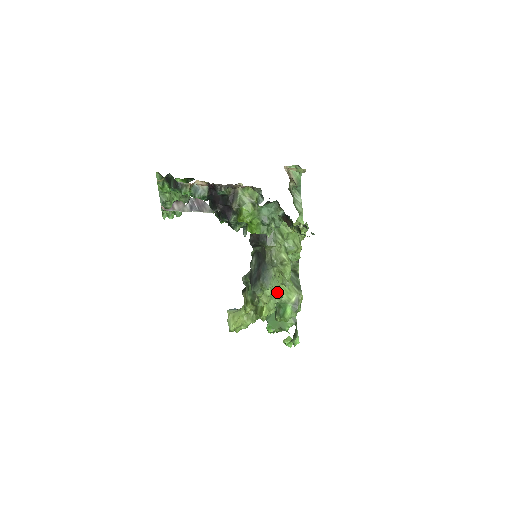
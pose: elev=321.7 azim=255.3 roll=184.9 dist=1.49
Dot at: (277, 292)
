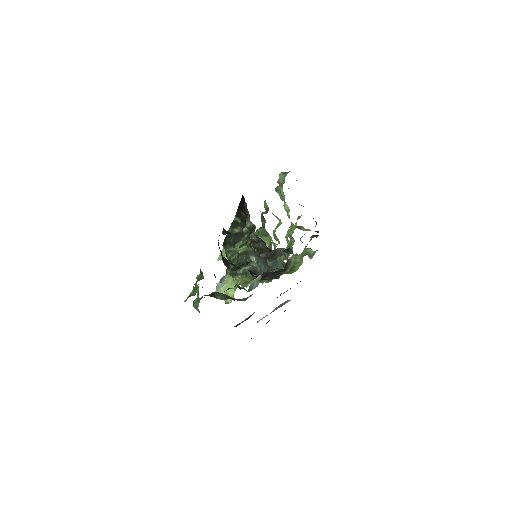
Dot at: occluded
